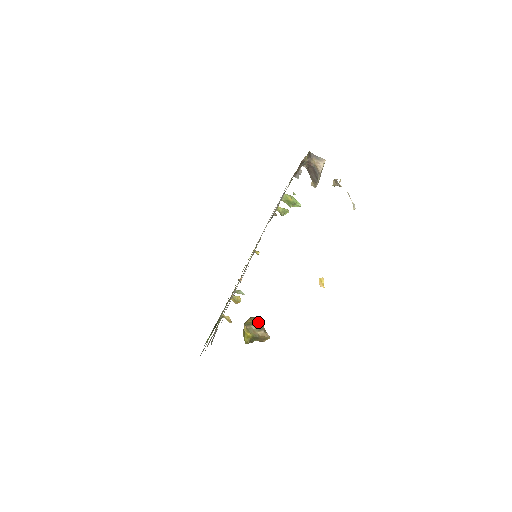
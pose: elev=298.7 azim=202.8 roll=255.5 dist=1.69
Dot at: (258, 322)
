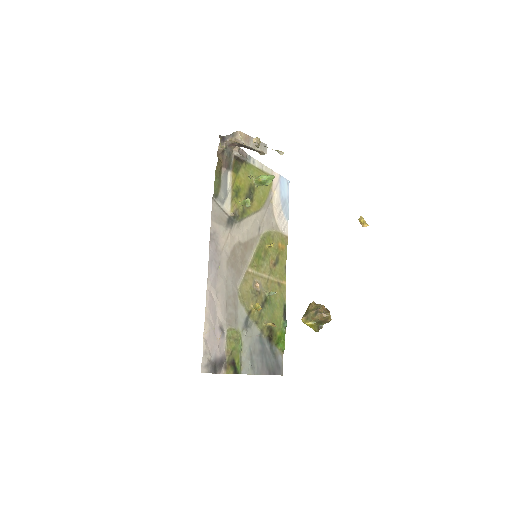
Dot at: (313, 306)
